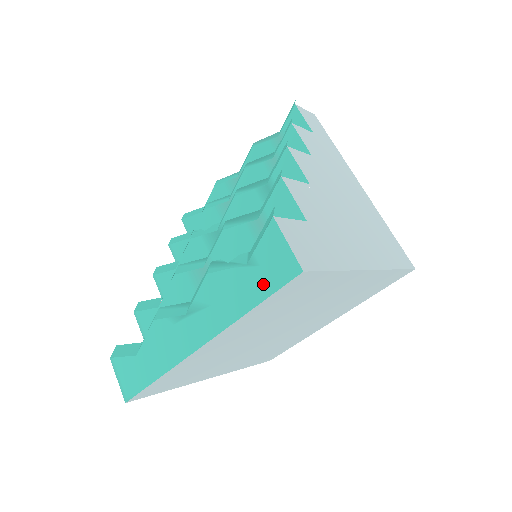
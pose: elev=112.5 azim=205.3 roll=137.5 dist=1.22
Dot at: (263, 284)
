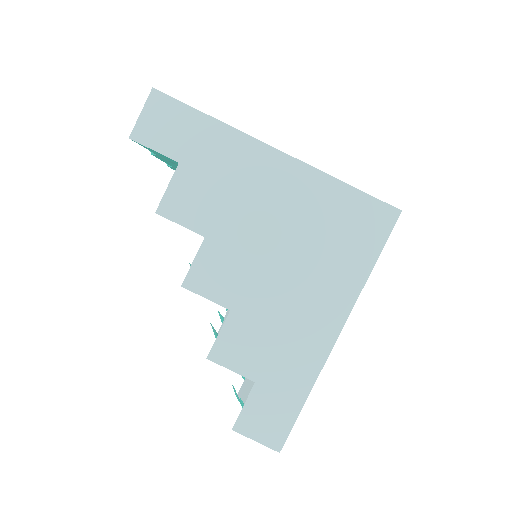
Dot at: occluded
